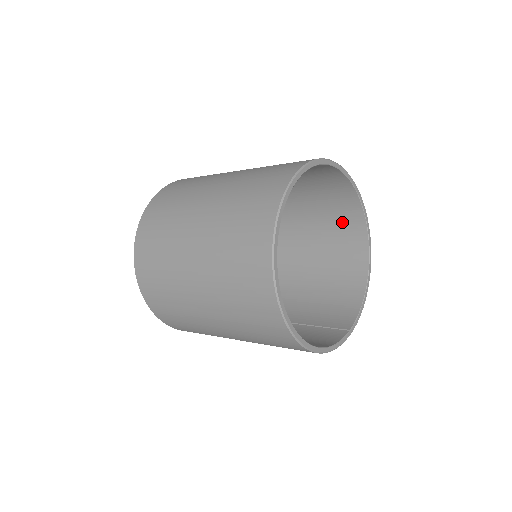
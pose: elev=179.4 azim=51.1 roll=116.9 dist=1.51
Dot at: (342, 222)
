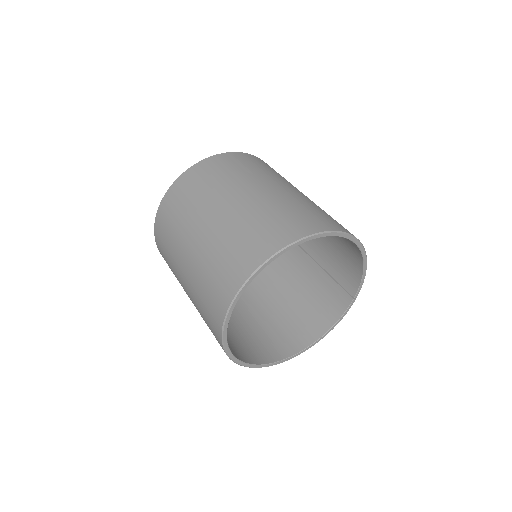
Dot at: occluded
